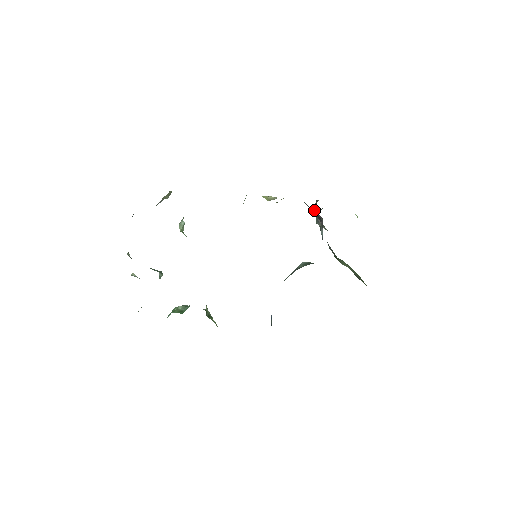
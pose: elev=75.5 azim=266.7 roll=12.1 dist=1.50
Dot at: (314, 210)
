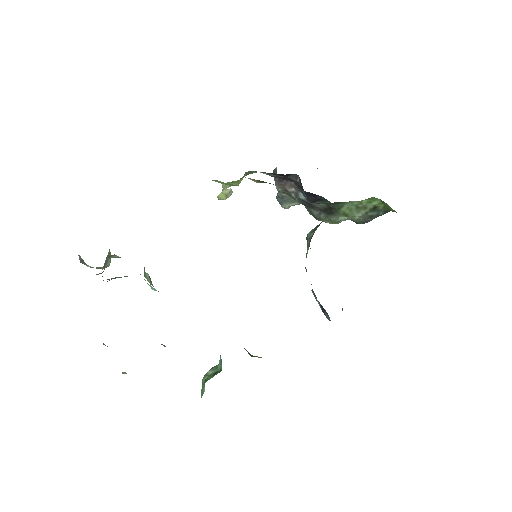
Dot at: (278, 181)
